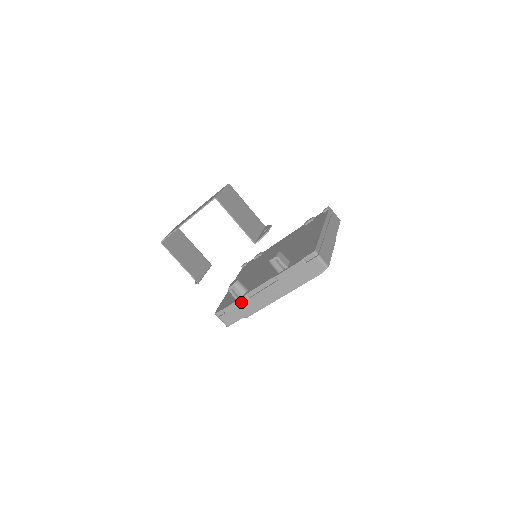
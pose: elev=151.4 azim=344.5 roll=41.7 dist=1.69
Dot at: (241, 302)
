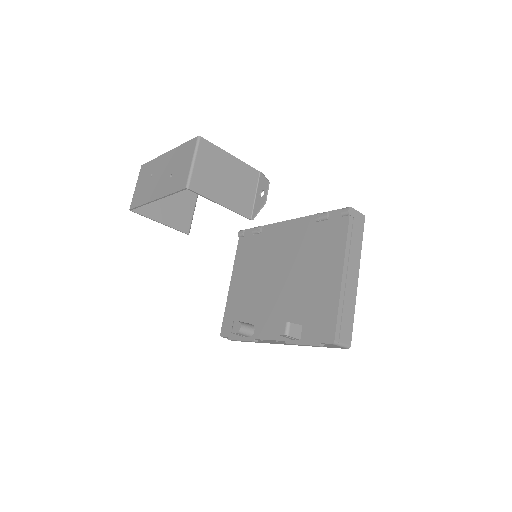
Dot at: occluded
